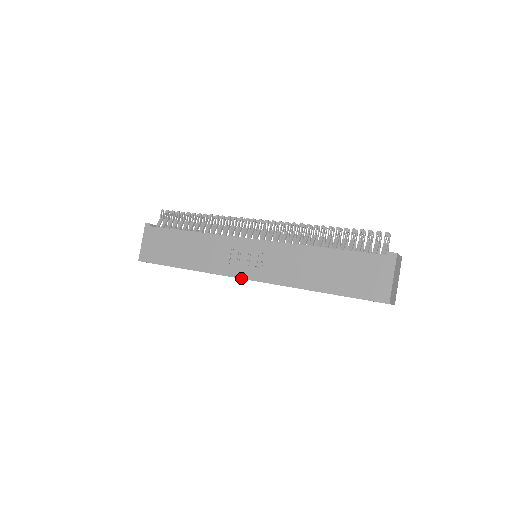
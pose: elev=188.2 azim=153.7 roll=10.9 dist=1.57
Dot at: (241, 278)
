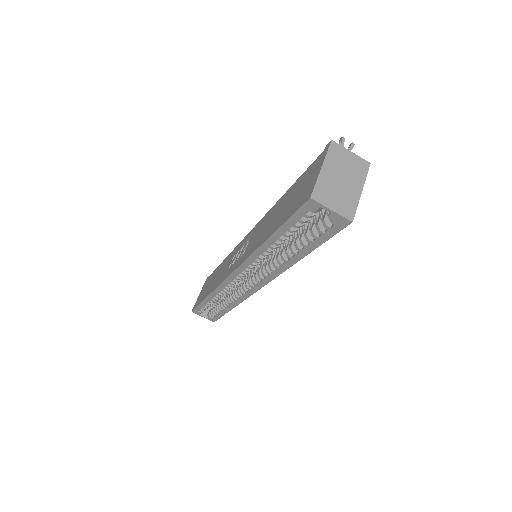
Dot at: (229, 275)
